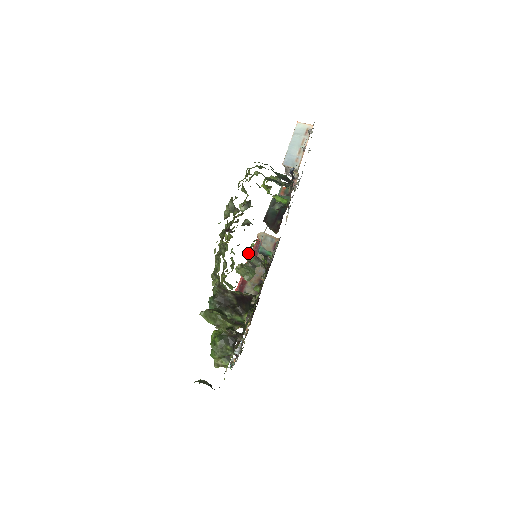
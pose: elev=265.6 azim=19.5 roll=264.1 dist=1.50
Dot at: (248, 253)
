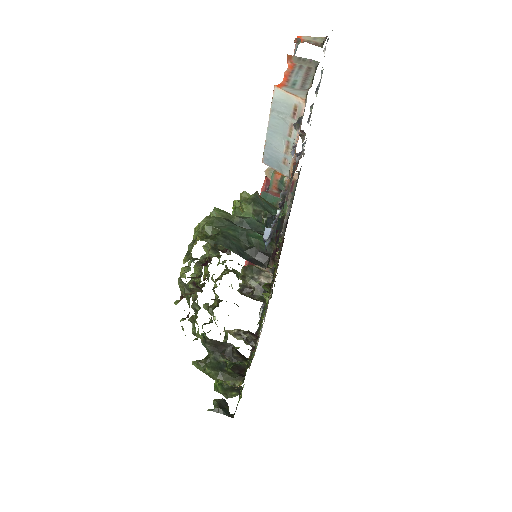
Dot at: occluded
